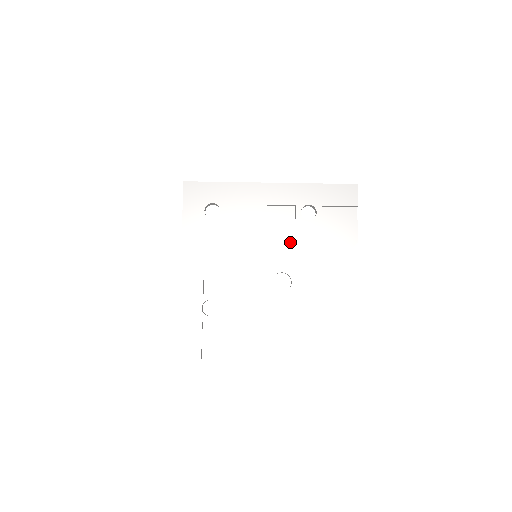
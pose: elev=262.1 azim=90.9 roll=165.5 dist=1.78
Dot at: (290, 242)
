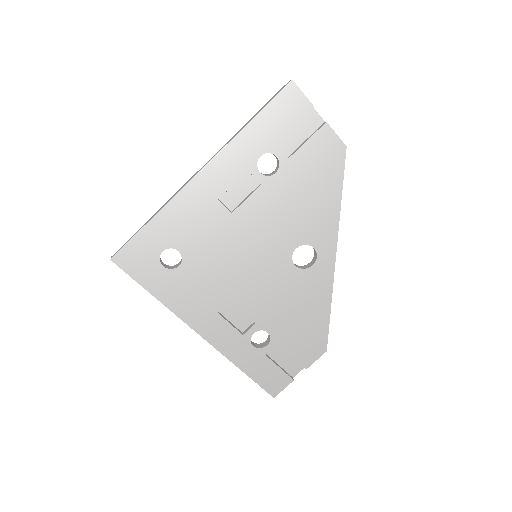
Dot at: (277, 213)
